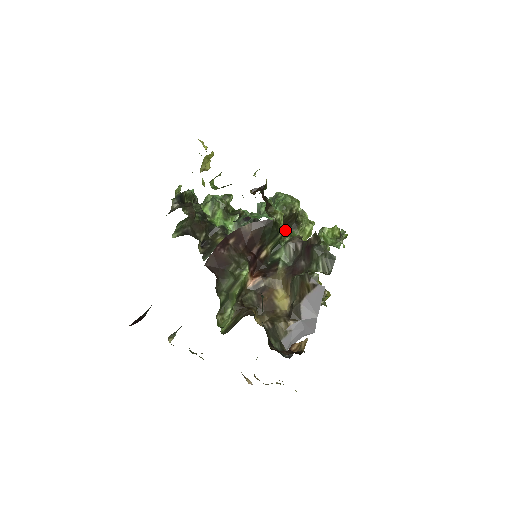
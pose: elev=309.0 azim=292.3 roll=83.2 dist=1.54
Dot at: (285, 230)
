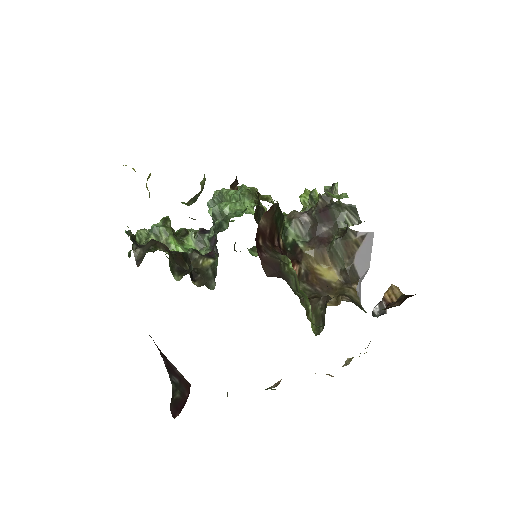
Dot at: occluded
